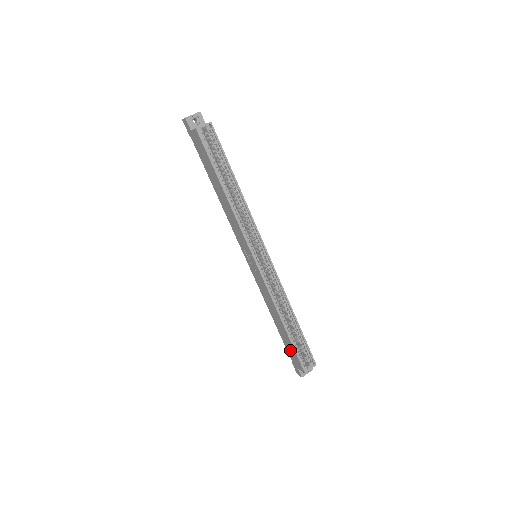
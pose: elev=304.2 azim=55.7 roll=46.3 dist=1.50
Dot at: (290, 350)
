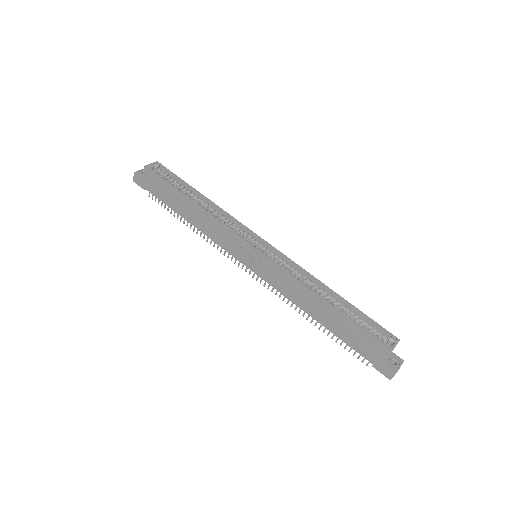
Dot at: (357, 340)
